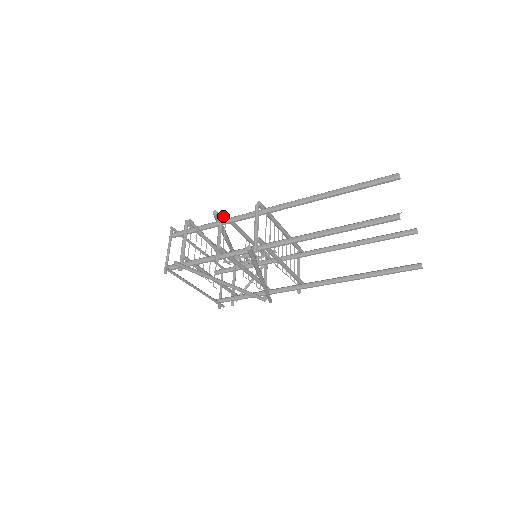
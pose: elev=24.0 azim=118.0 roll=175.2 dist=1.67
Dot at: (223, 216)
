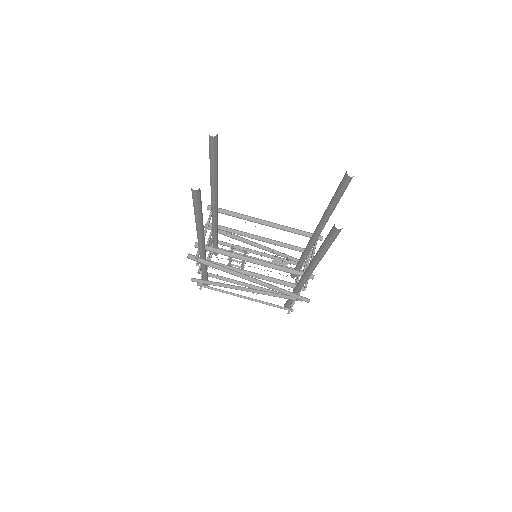
Dot at: (210, 227)
